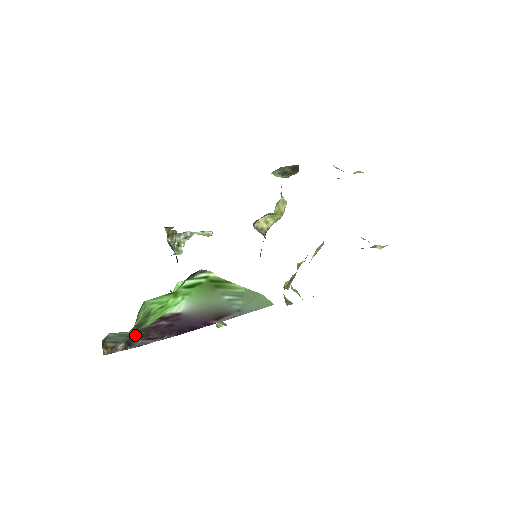
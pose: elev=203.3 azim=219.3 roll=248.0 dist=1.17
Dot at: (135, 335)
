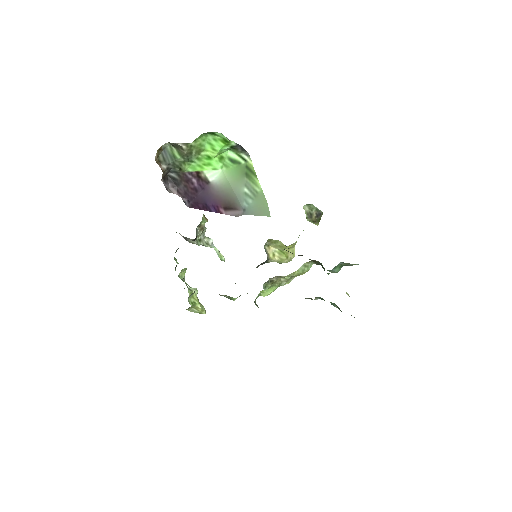
Dot at: (172, 177)
